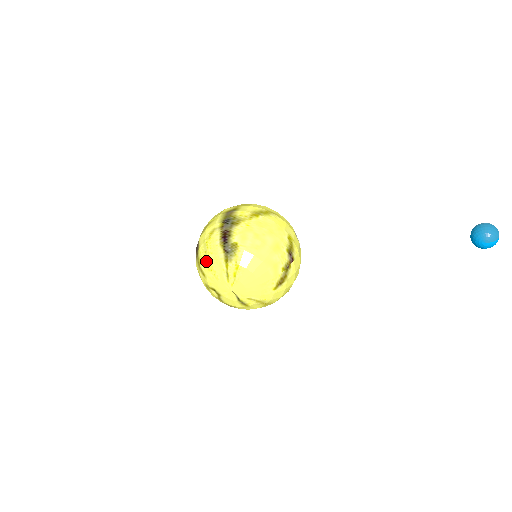
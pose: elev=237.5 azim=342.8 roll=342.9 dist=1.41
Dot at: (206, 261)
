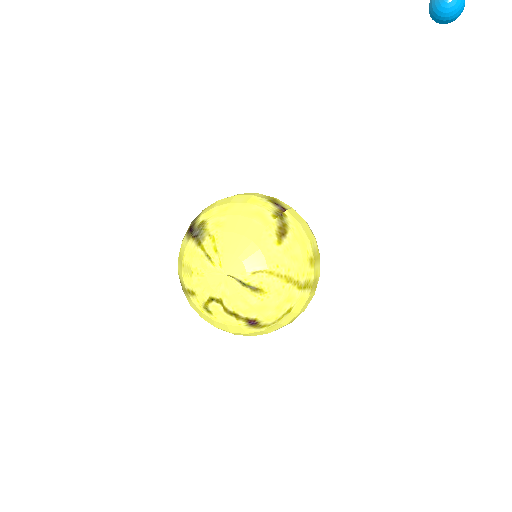
Dot at: (184, 271)
